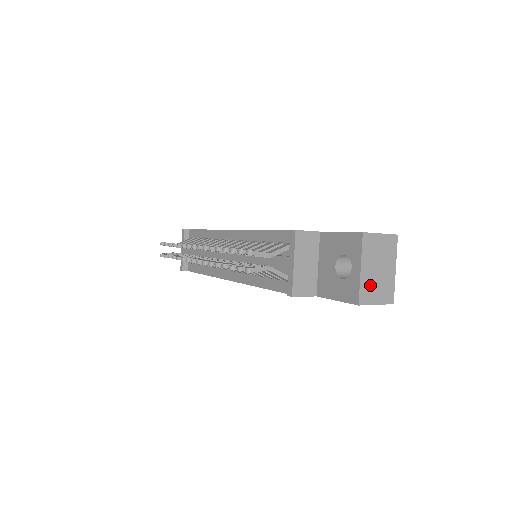
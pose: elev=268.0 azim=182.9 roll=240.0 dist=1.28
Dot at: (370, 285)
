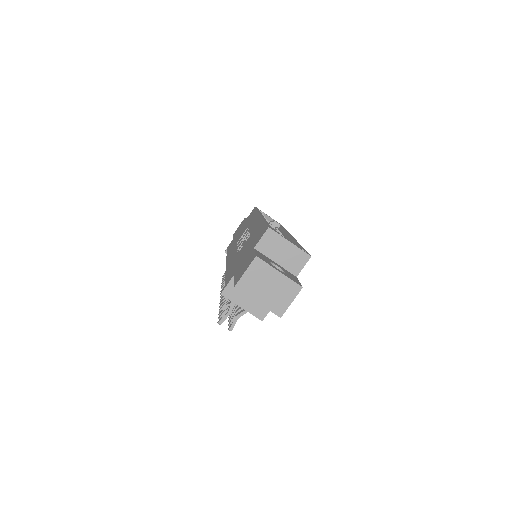
Dot at: (274, 301)
